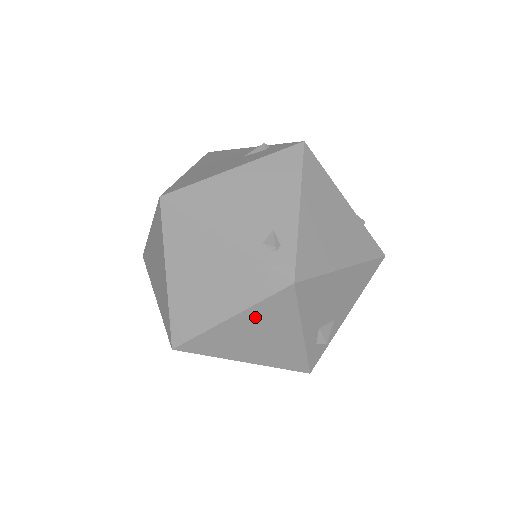
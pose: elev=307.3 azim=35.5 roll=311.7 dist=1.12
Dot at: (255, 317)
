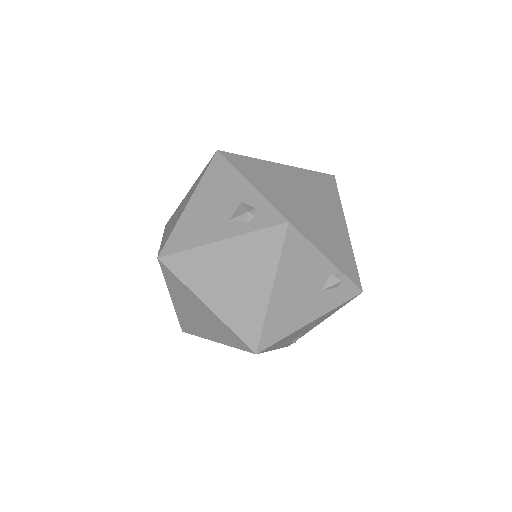
Dot at: occluded
